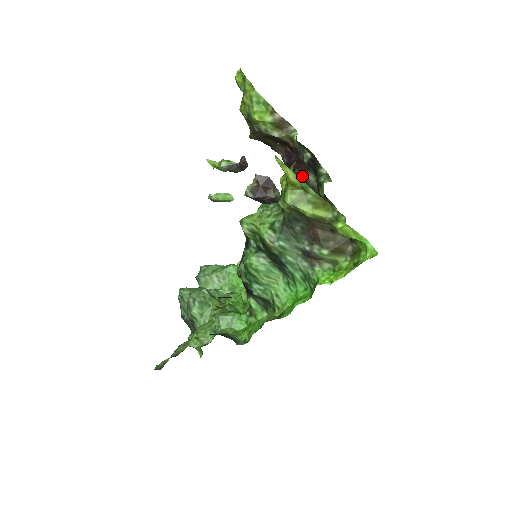
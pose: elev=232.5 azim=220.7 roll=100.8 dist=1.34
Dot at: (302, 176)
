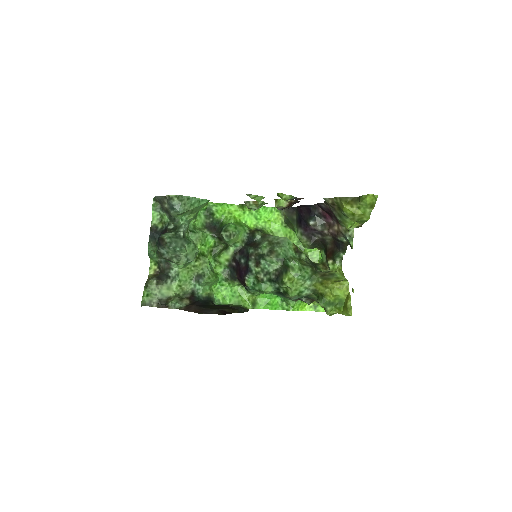
Dot at: (321, 217)
